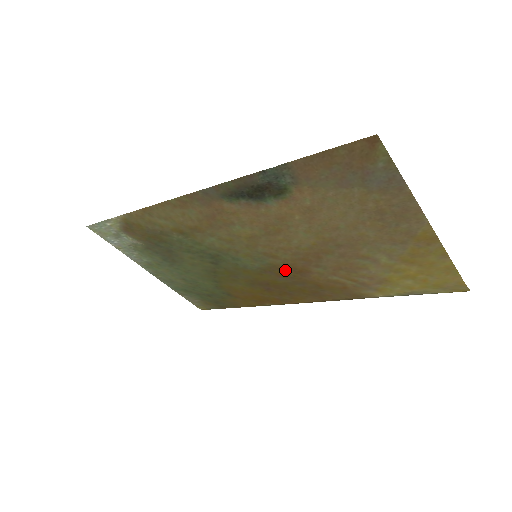
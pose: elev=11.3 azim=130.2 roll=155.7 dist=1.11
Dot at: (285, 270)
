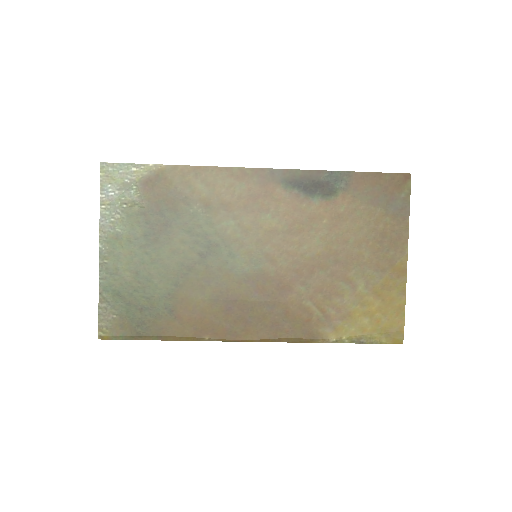
Dot at: (269, 282)
